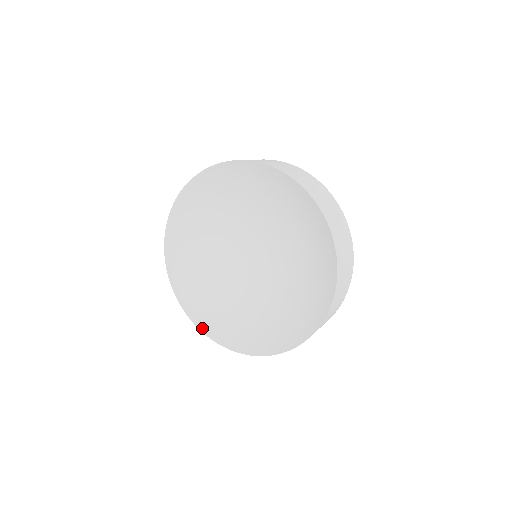
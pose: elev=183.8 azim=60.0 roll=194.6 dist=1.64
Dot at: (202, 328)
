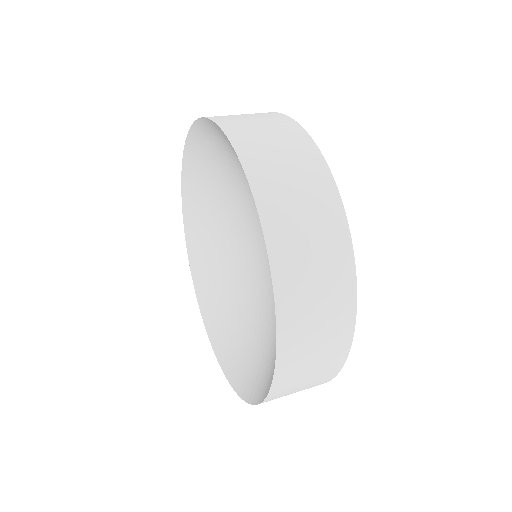
Dot at: (220, 358)
